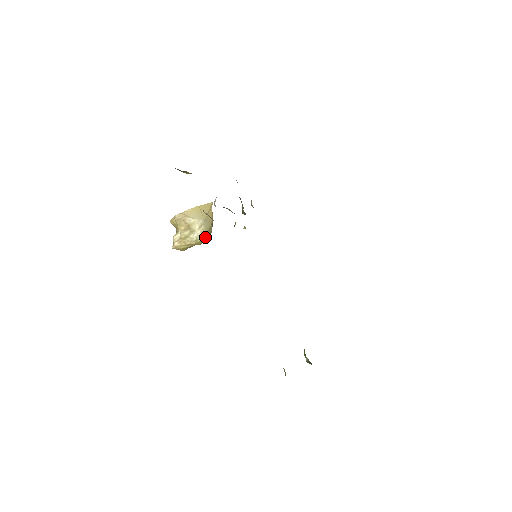
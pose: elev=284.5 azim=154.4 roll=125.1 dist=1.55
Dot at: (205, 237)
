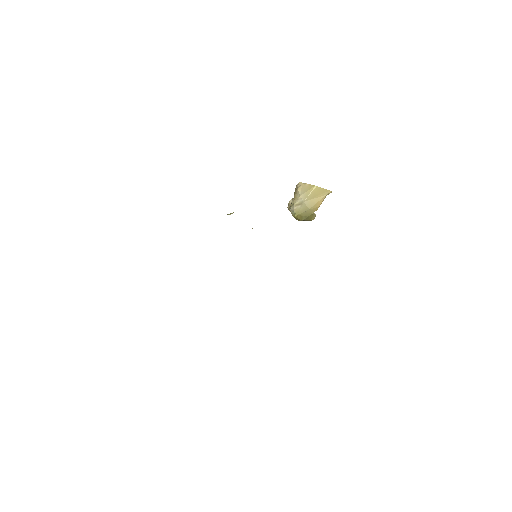
Dot at: (297, 216)
